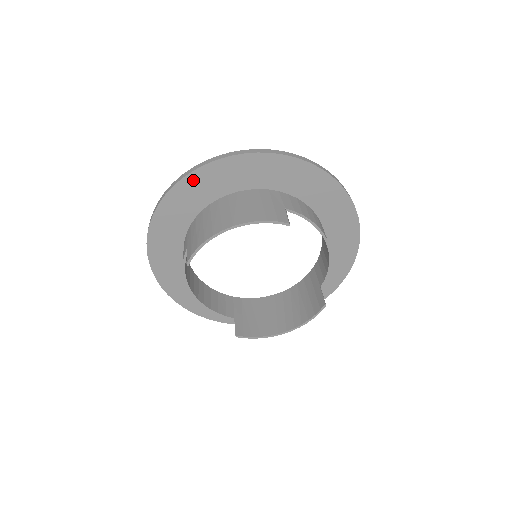
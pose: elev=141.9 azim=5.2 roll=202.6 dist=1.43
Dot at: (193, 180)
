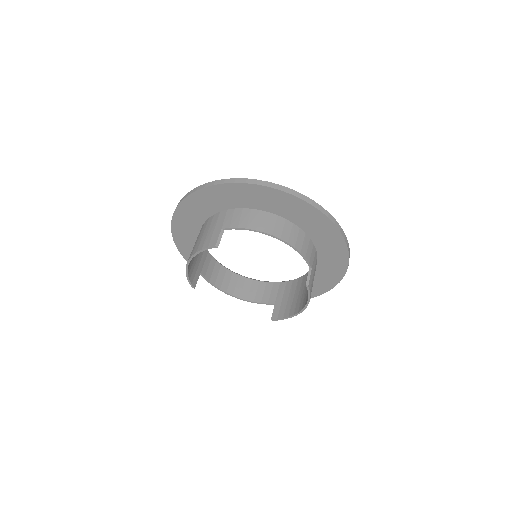
Dot at: (177, 226)
